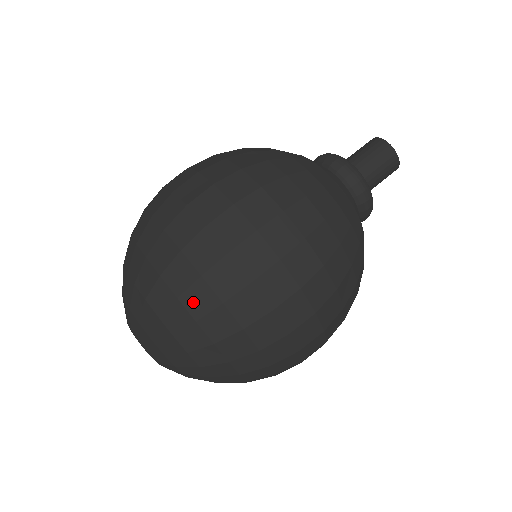
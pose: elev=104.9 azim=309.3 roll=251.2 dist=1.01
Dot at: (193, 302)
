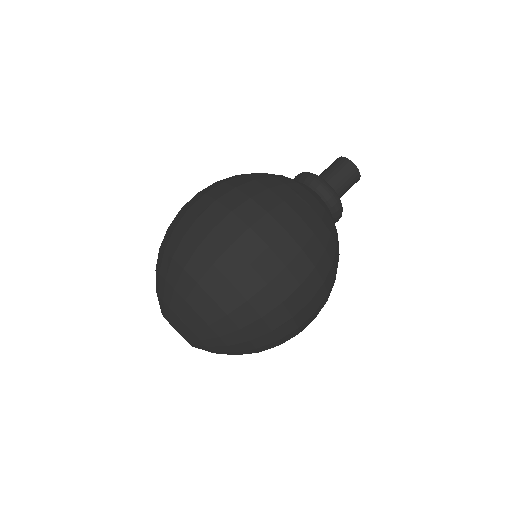
Dot at: (171, 247)
